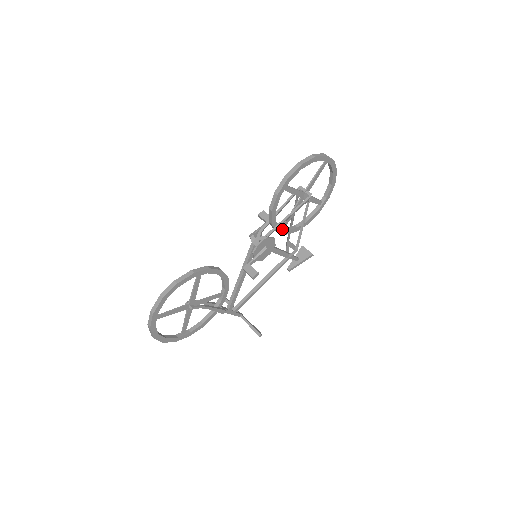
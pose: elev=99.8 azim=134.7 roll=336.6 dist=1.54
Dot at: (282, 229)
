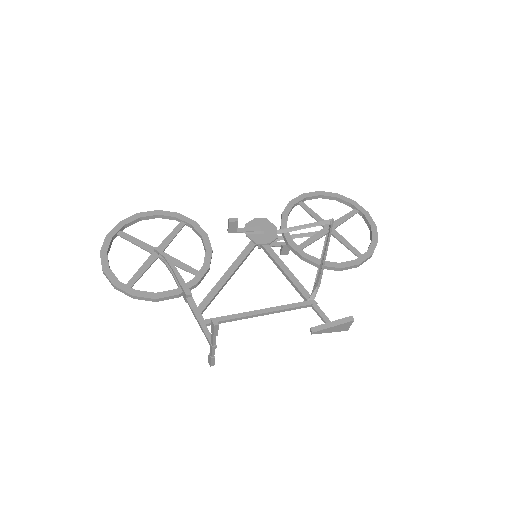
Dot at: (296, 245)
